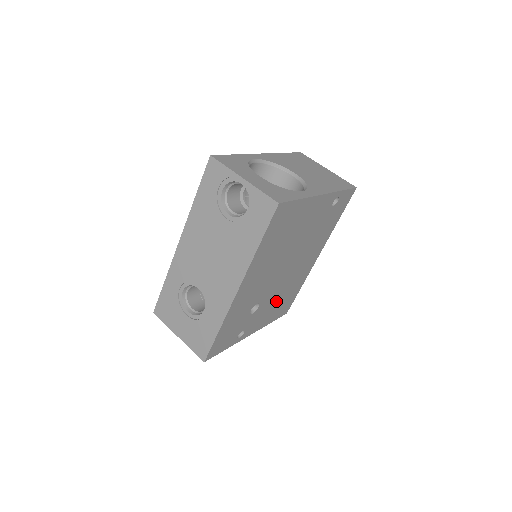
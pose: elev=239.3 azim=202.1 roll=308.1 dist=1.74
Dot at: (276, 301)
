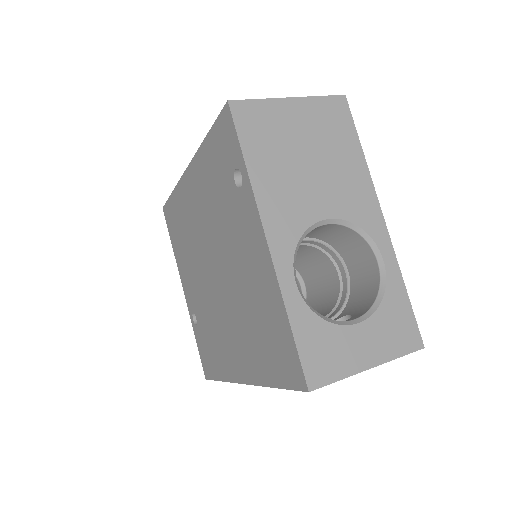
Dot at: occluded
